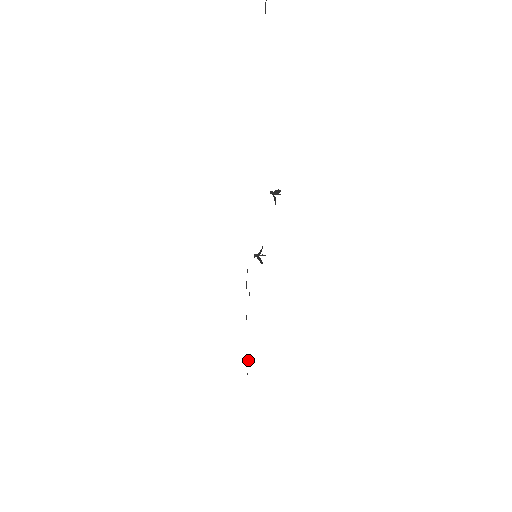
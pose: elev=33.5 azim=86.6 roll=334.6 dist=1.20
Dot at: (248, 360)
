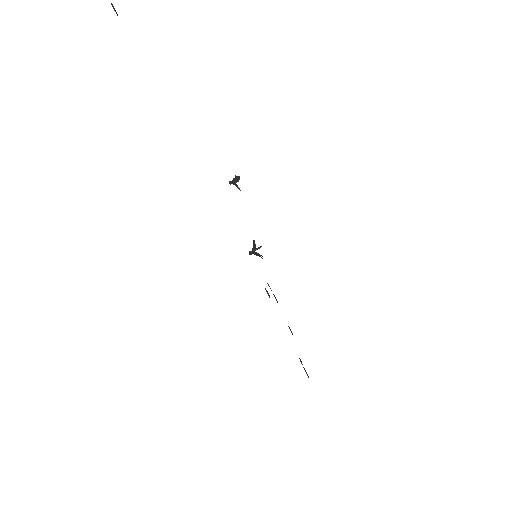
Dot at: (301, 362)
